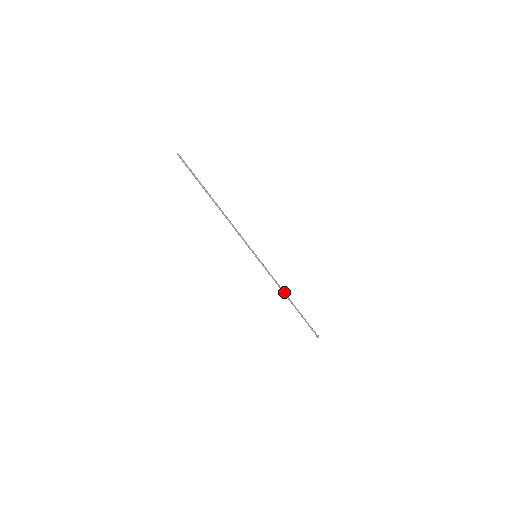
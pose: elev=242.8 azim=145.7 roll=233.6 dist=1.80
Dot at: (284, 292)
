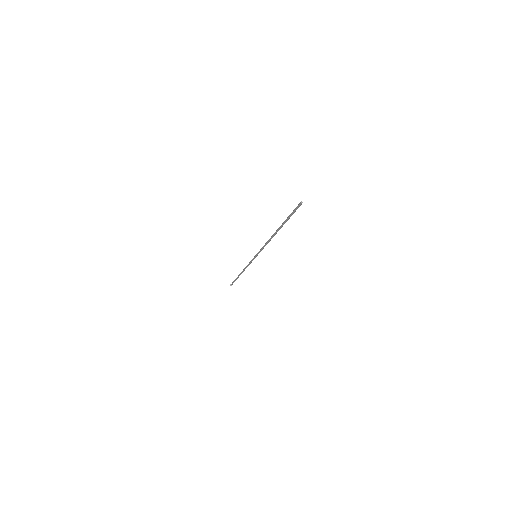
Dot at: (244, 270)
